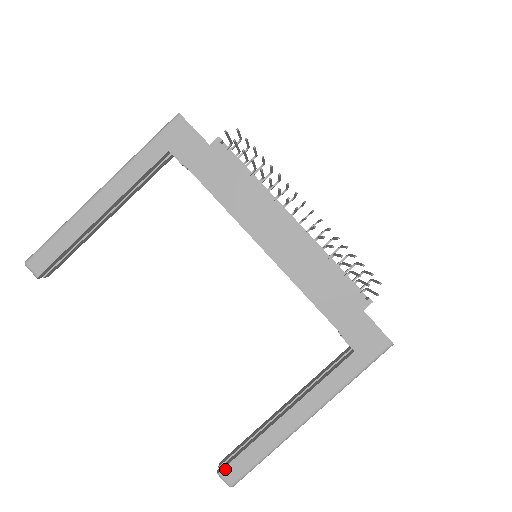
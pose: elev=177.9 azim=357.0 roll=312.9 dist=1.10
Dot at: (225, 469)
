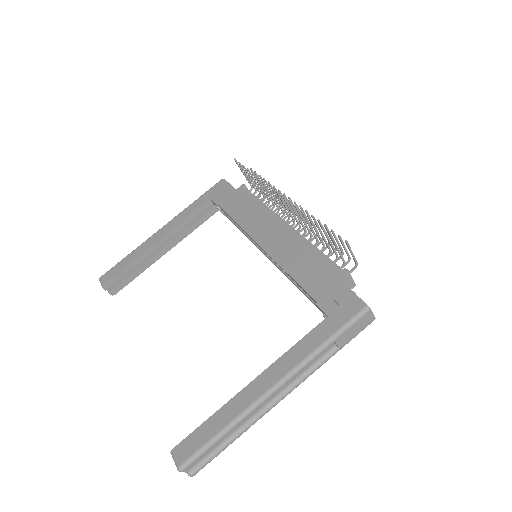
Dot at: (179, 445)
